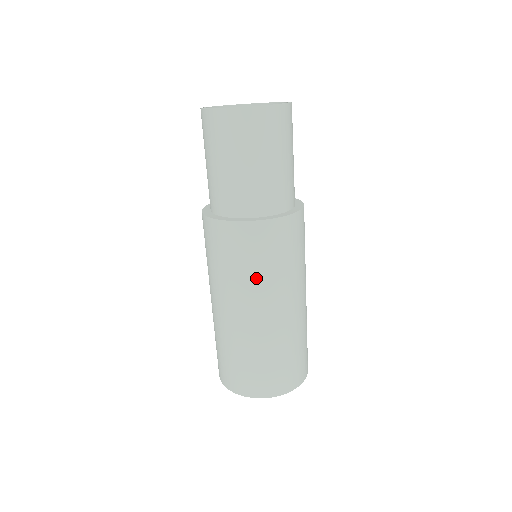
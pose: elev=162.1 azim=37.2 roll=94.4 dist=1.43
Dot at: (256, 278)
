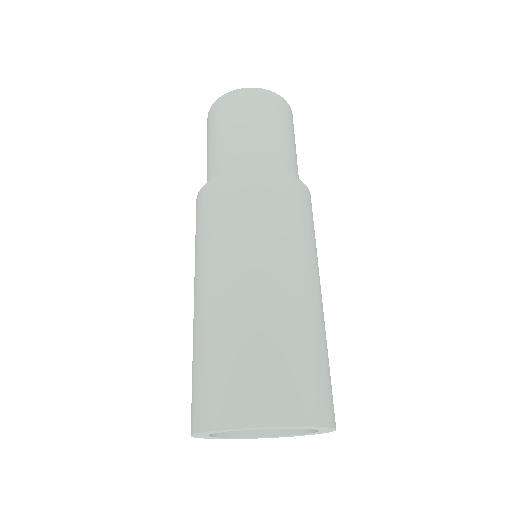
Dot at: (267, 230)
